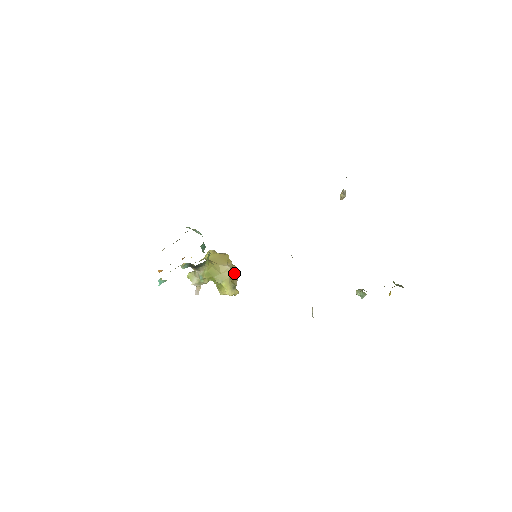
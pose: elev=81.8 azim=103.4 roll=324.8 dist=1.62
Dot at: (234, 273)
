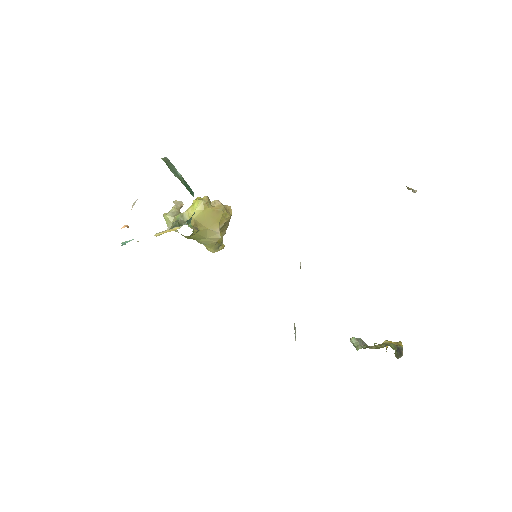
Dot at: (226, 224)
